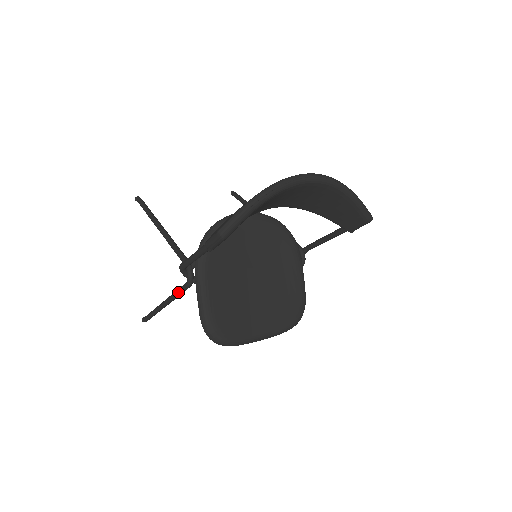
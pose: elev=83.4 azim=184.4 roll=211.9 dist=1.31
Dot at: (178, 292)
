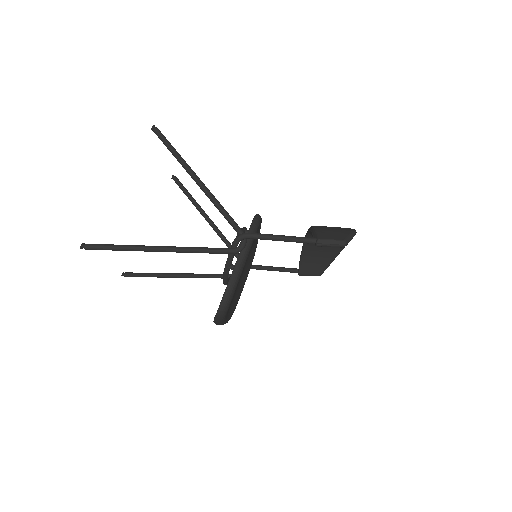
Dot at: (212, 250)
